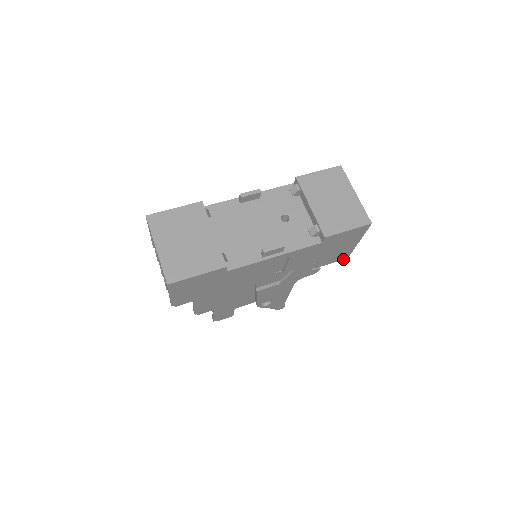
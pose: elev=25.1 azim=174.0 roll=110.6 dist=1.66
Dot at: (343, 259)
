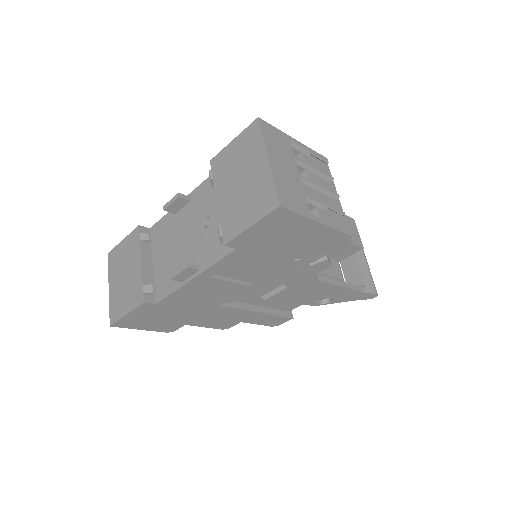
Dot at: (348, 241)
